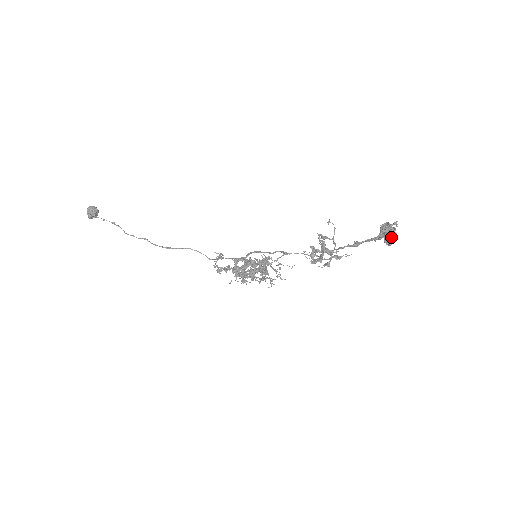
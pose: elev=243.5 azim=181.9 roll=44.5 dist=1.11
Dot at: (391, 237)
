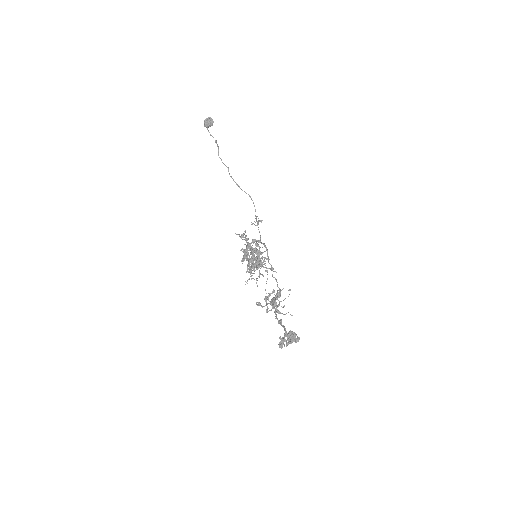
Dot at: (286, 343)
